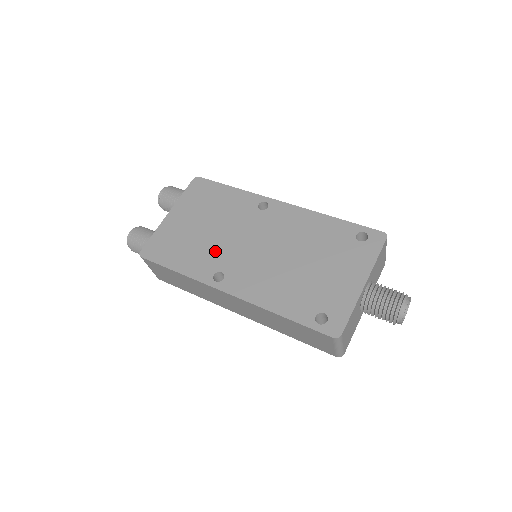
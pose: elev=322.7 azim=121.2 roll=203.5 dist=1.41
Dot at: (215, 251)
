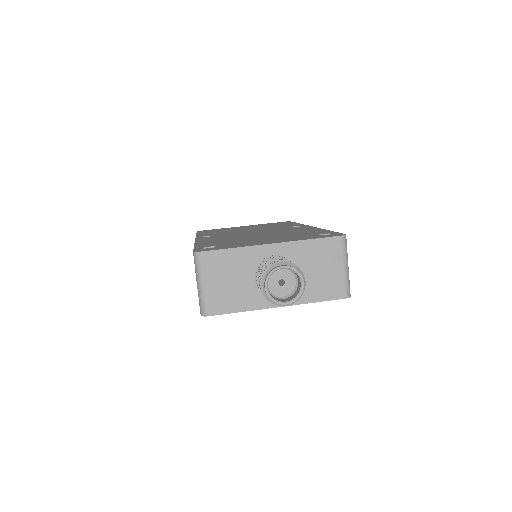
Dot at: (230, 232)
